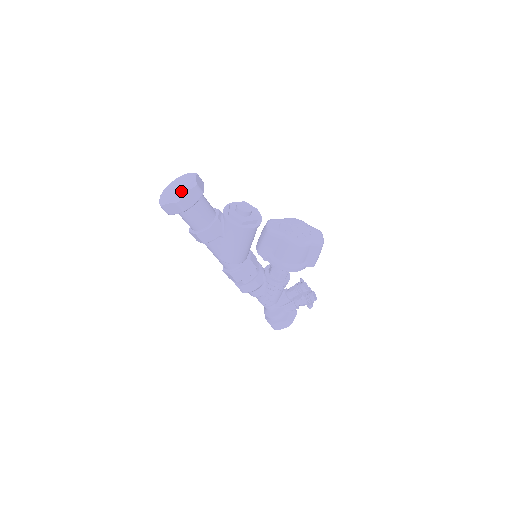
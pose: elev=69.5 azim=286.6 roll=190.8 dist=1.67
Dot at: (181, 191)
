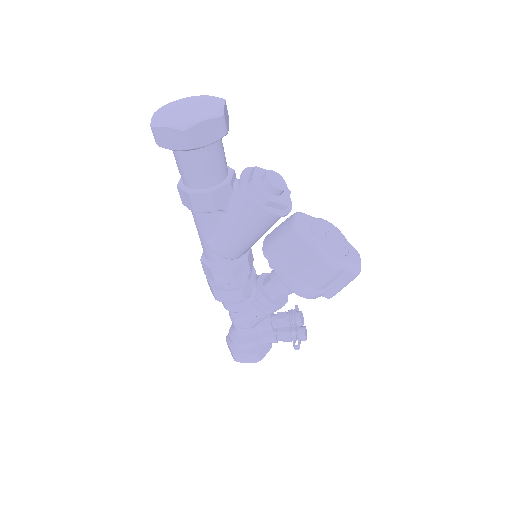
Dot at: (194, 116)
